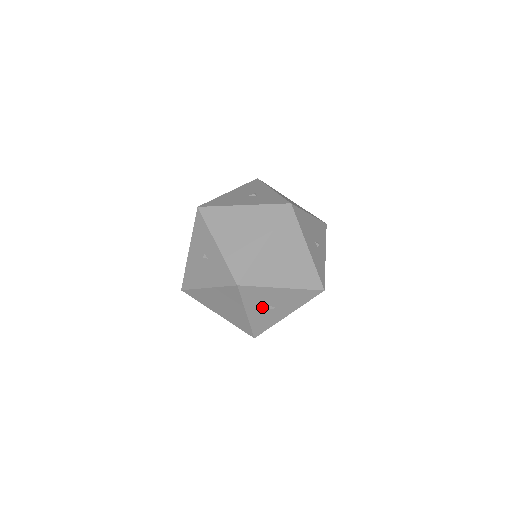
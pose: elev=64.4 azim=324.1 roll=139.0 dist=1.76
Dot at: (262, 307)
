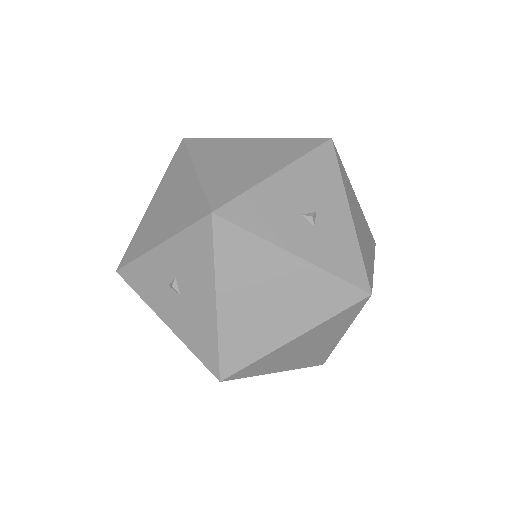
Dot at: (299, 226)
